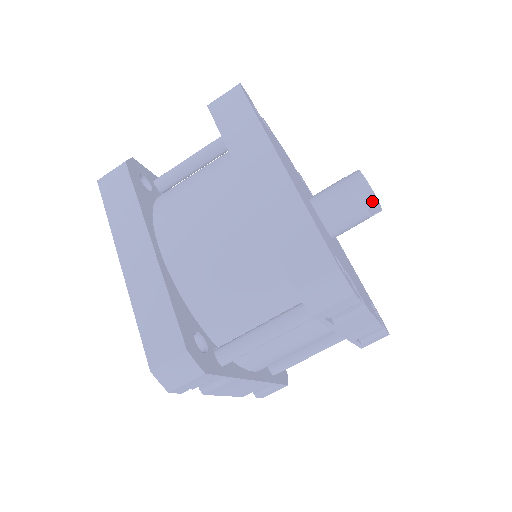
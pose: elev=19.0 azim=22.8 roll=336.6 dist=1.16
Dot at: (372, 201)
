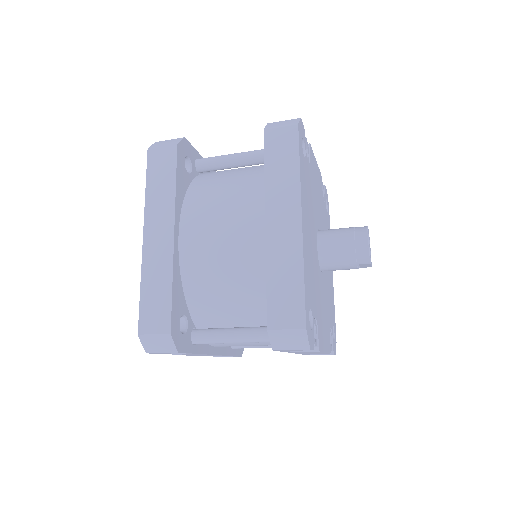
Dot at: (365, 260)
